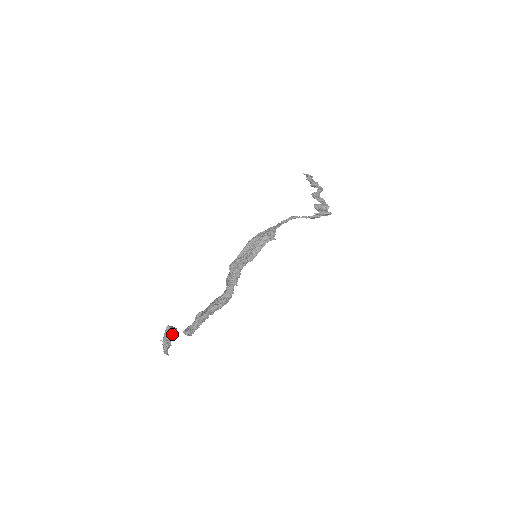
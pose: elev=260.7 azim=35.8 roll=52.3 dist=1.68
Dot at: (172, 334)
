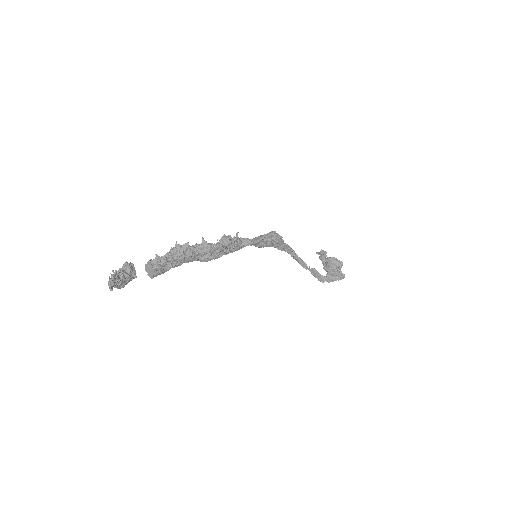
Dot at: (129, 273)
